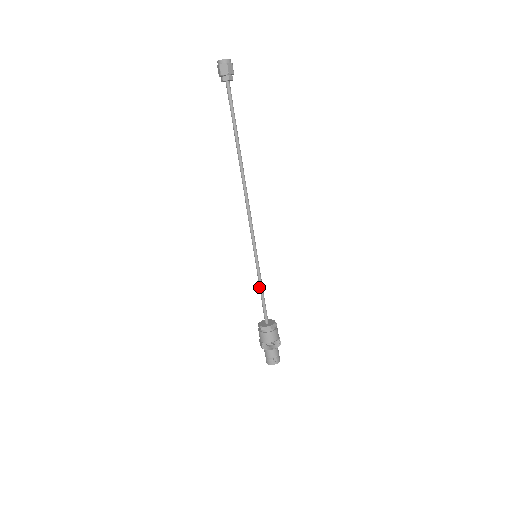
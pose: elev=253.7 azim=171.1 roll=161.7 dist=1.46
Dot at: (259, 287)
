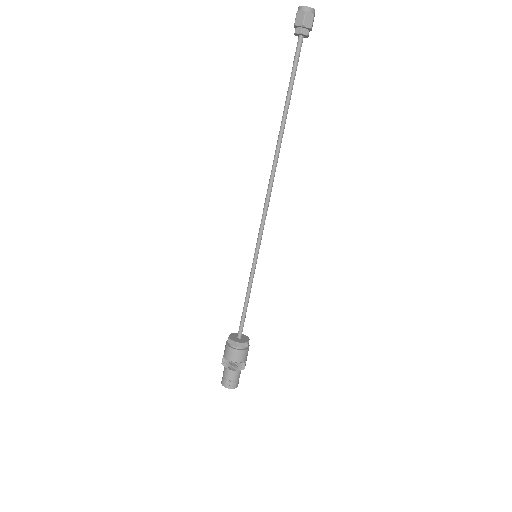
Dot at: (246, 293)
